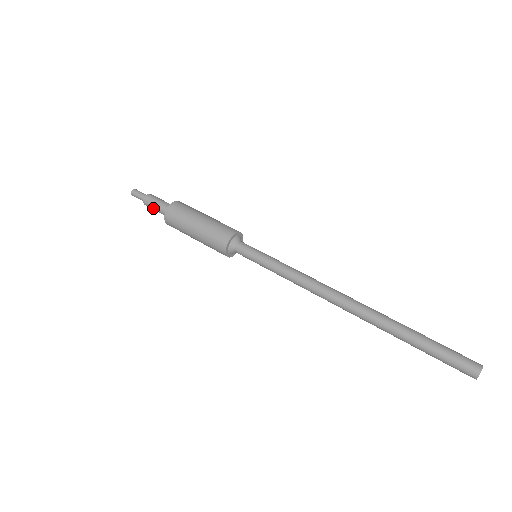
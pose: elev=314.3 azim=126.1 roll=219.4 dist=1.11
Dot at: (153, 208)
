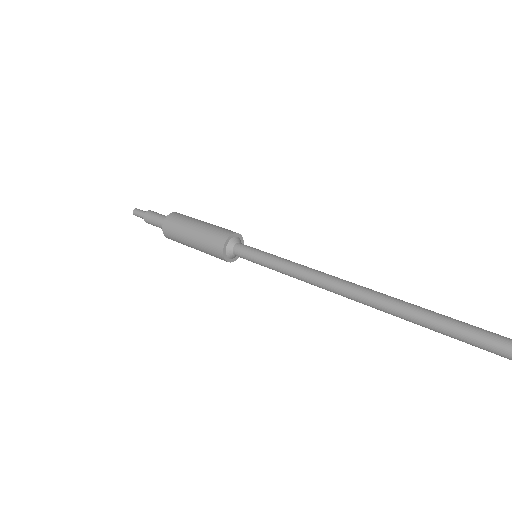
Dot at: (153, 222)
